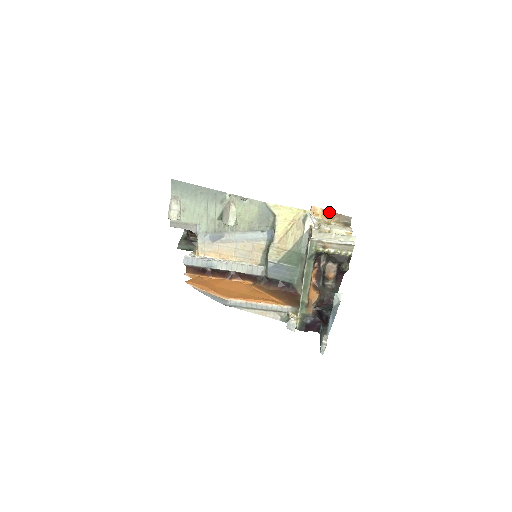
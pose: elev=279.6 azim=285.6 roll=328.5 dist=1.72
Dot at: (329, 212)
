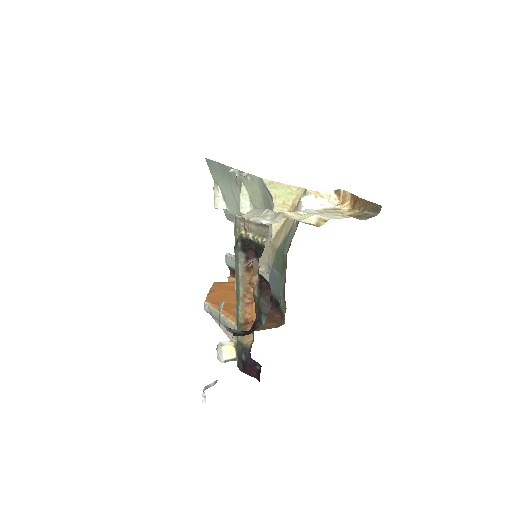
Dot at: (356, 198)
